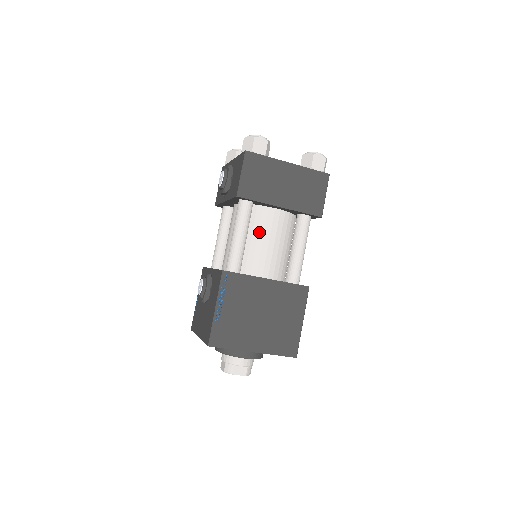
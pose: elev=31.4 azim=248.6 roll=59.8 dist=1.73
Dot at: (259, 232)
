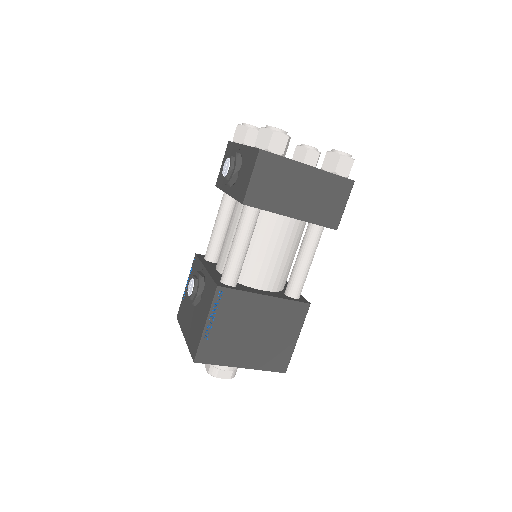
Dot at: (263, 240)
